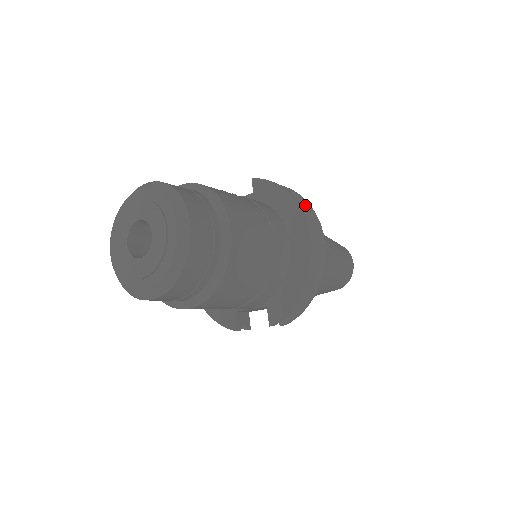
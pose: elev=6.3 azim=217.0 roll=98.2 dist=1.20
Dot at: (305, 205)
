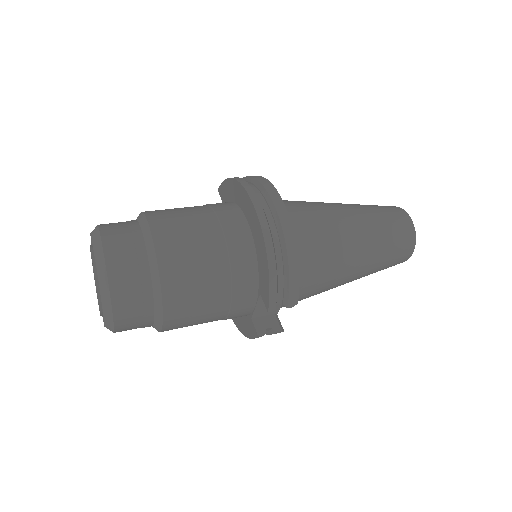
Dot at: (254, 180)
